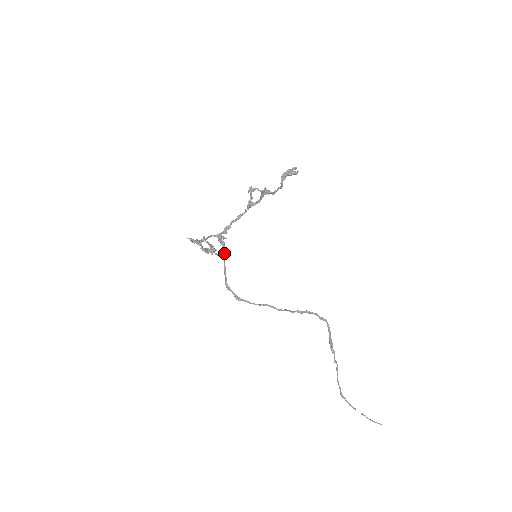
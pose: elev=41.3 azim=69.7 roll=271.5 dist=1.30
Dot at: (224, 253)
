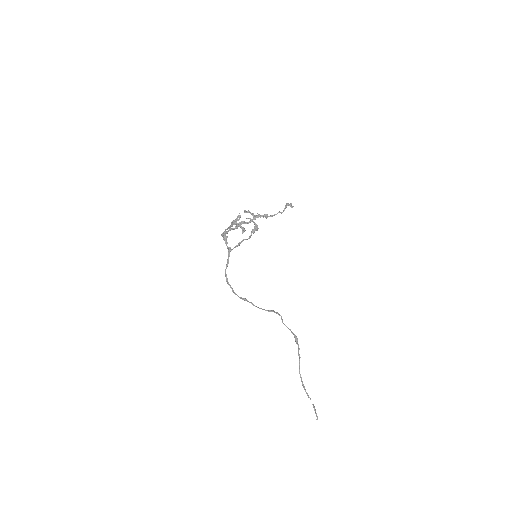
Dot at: occluded
